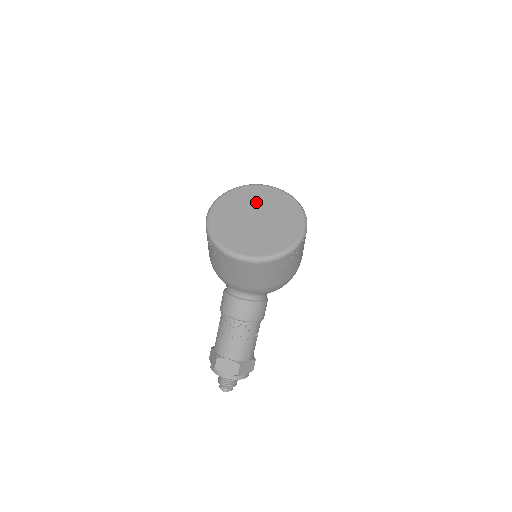
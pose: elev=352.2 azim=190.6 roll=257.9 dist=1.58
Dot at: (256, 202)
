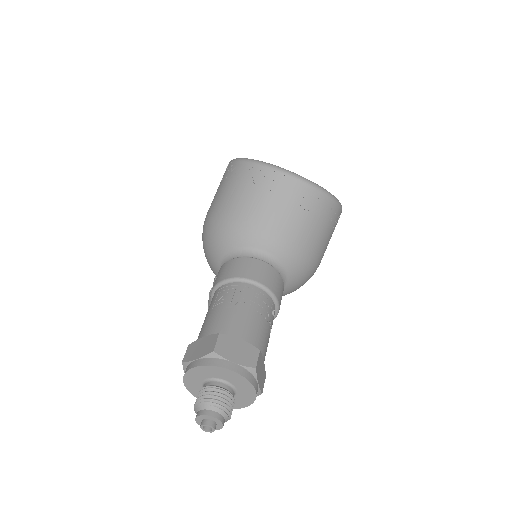
Dot at: occluded
